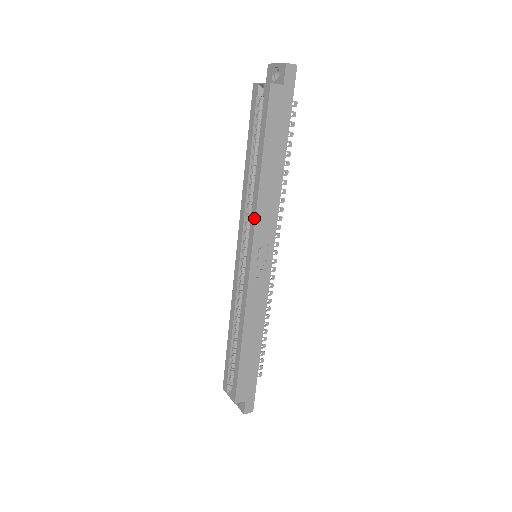
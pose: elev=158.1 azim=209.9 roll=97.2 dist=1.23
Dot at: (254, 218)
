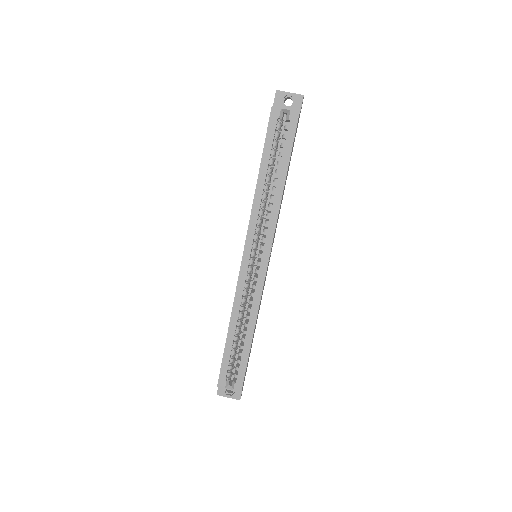
Dot at: (275, 223)
